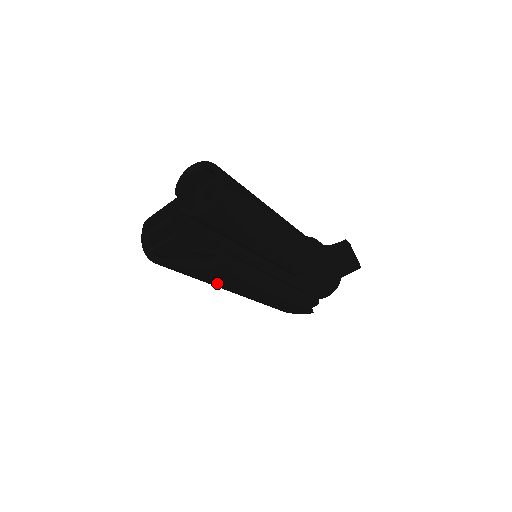
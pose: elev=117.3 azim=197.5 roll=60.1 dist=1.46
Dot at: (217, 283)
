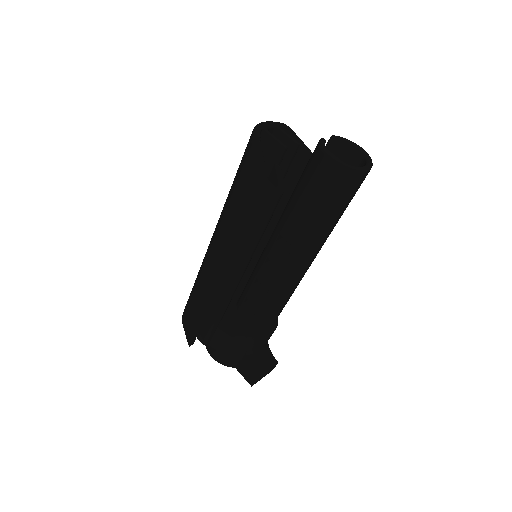
Dot at: (230, 210)
